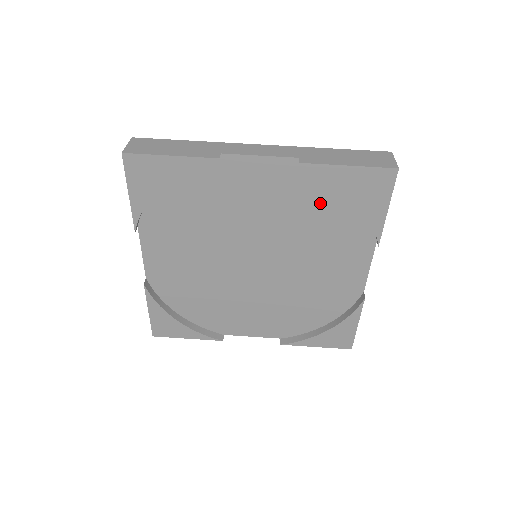
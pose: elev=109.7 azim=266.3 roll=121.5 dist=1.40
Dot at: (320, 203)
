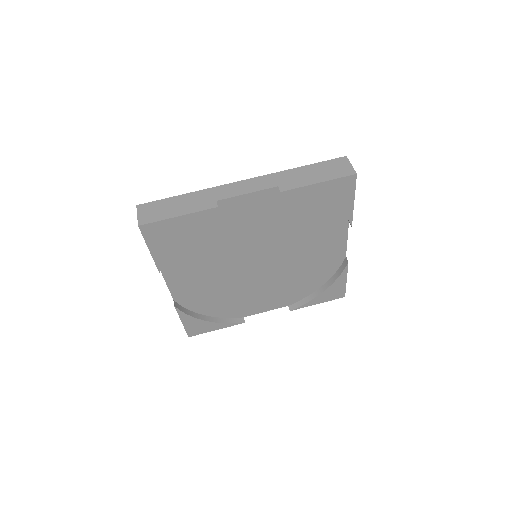
Dot at: (301, 210)
